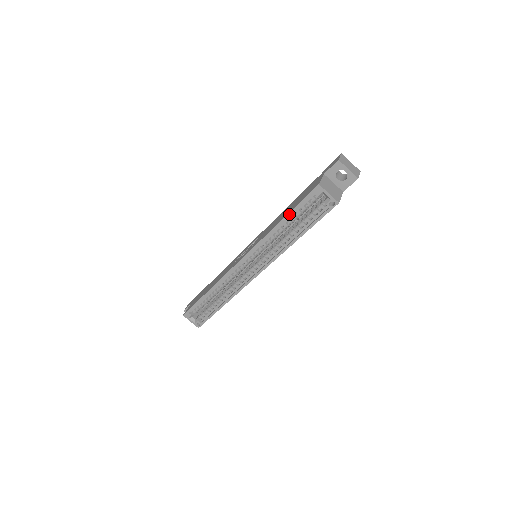
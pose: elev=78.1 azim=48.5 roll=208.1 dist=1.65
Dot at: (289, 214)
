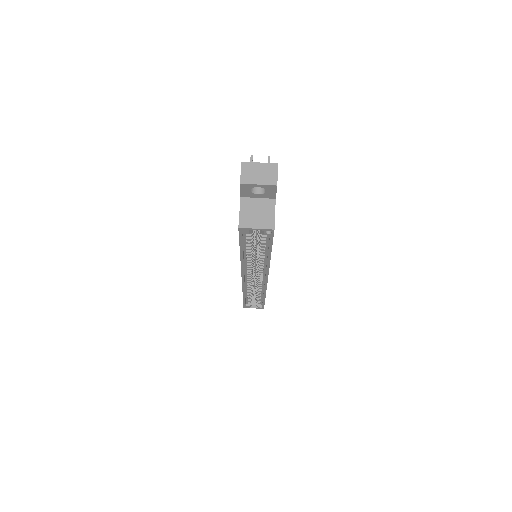
Dot at: (241, 249)
